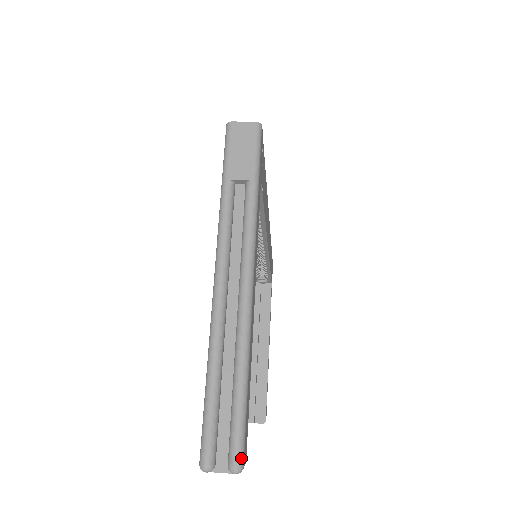
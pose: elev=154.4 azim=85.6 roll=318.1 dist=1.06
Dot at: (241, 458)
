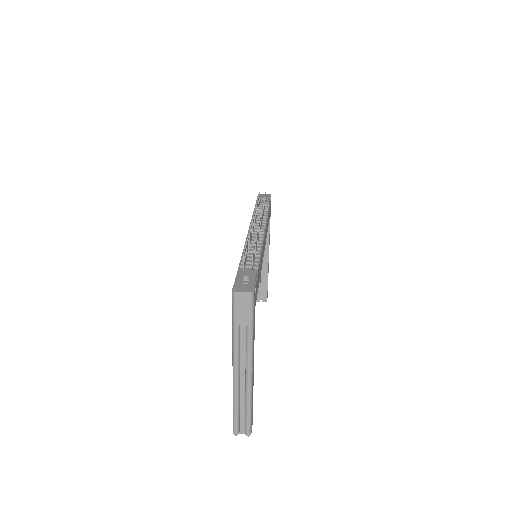
Dot at: (250, 432)
